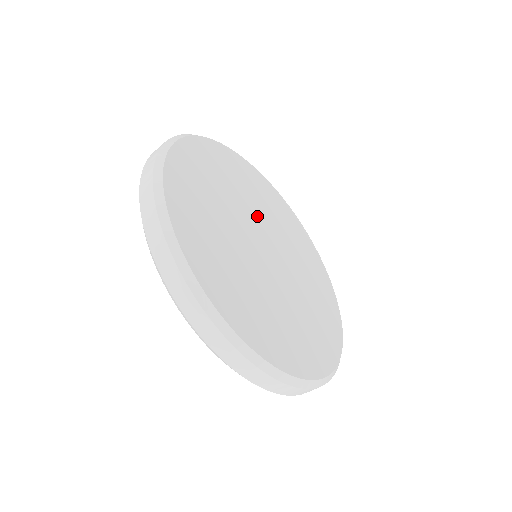
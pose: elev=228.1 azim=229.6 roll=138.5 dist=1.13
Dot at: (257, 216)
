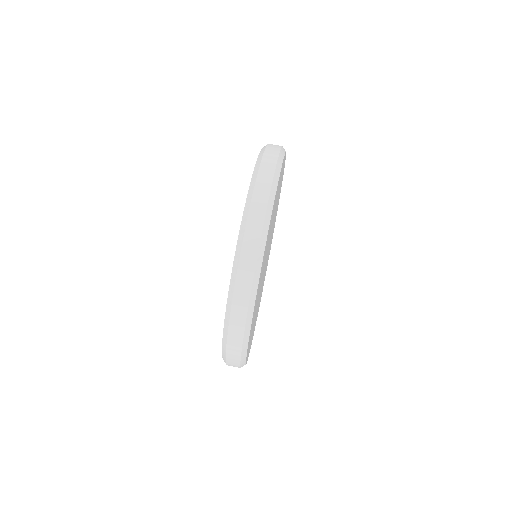
Dot at: occluded
